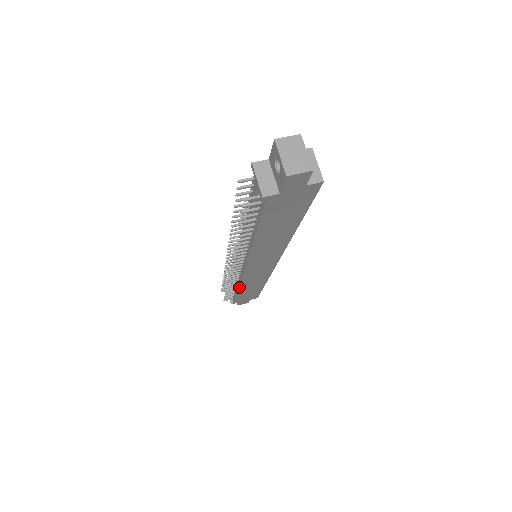
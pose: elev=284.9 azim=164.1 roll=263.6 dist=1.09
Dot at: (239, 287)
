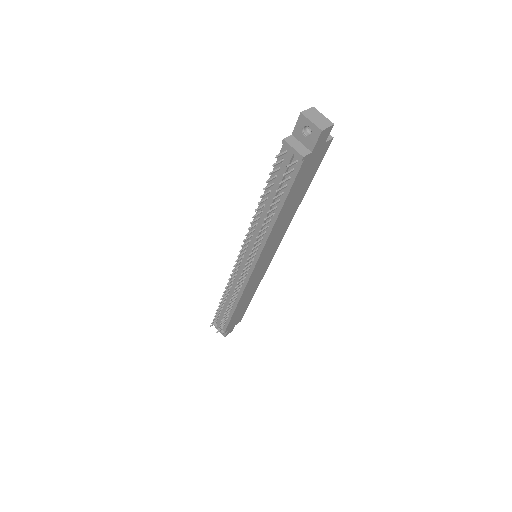
Dot at: (239, 300)
